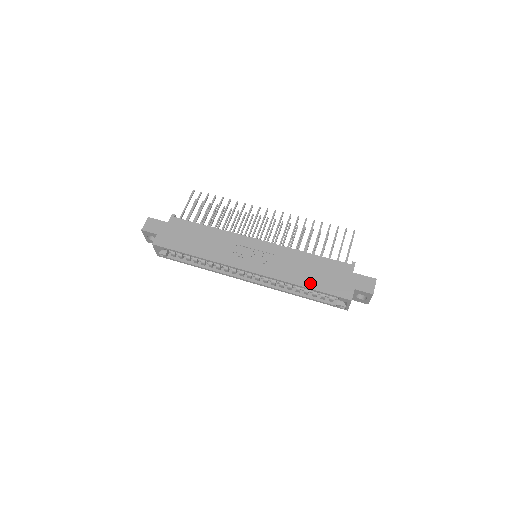
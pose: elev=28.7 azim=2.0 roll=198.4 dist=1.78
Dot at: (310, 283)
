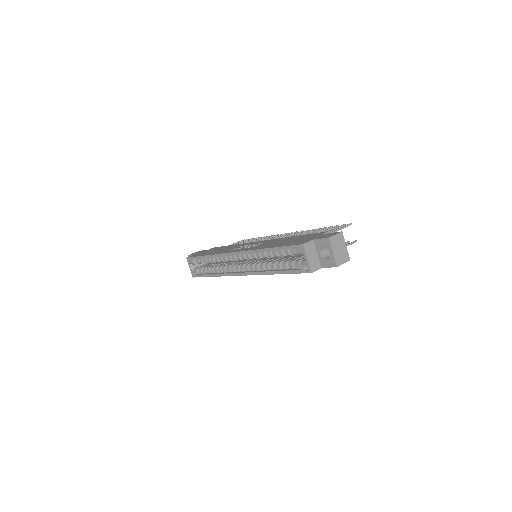
Dot at: occluded
